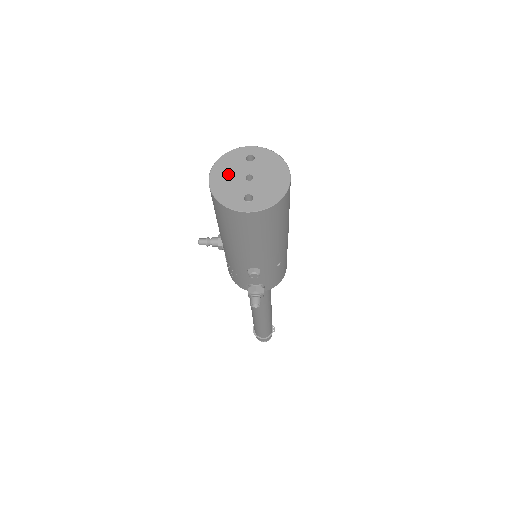
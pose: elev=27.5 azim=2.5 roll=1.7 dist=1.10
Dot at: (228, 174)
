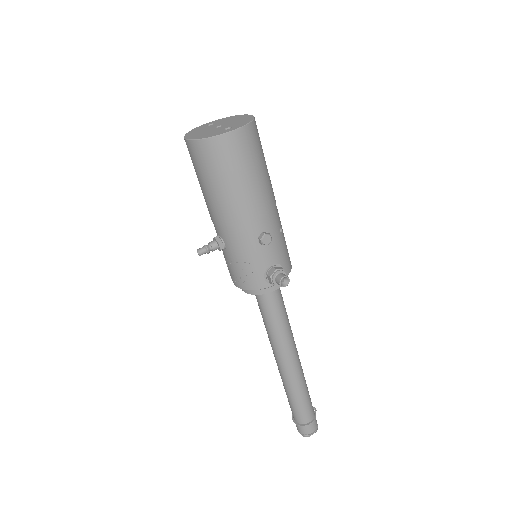
Dot at: (200, 132)
